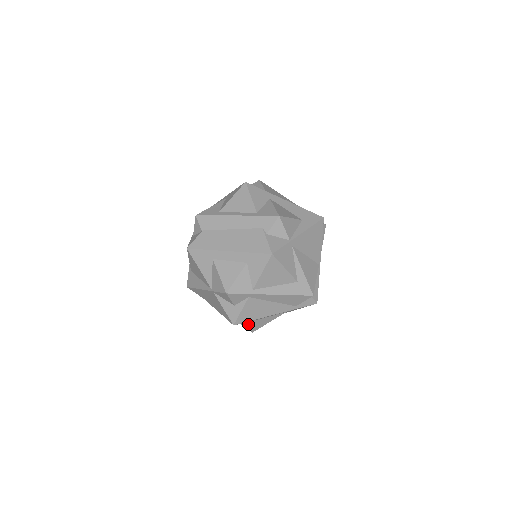
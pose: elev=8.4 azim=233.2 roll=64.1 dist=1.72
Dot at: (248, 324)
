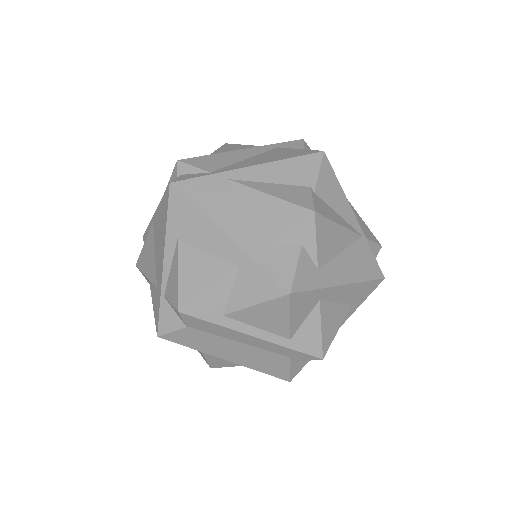
Dot at: occluded
